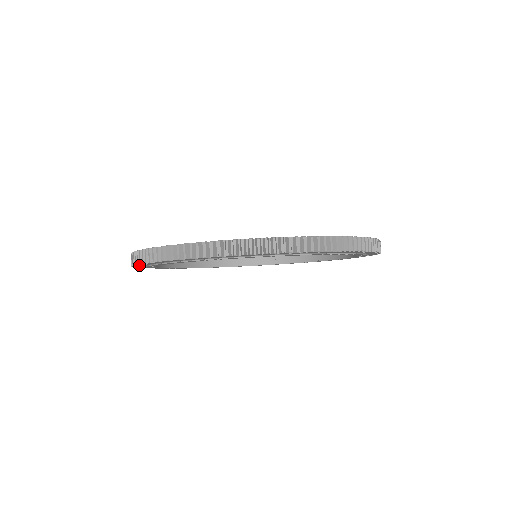
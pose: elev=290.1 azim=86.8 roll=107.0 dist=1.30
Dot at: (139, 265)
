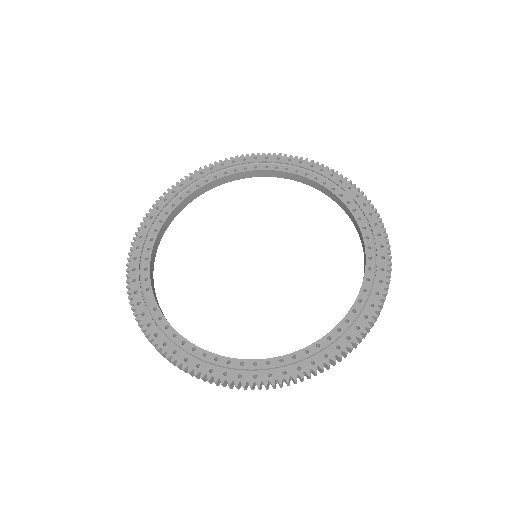
Dot at: occluded
